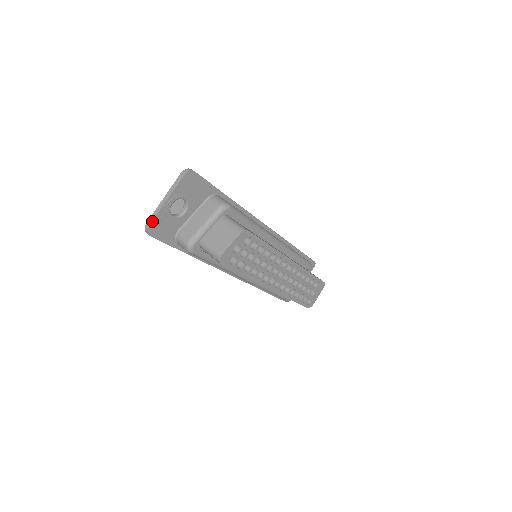
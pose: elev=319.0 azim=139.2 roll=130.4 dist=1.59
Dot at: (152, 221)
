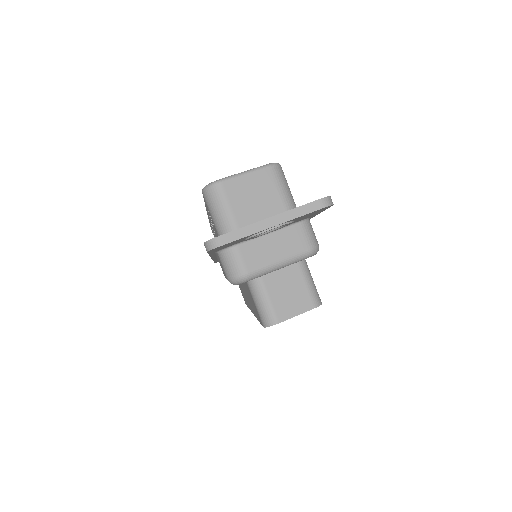
Dot at: (231, 241)
